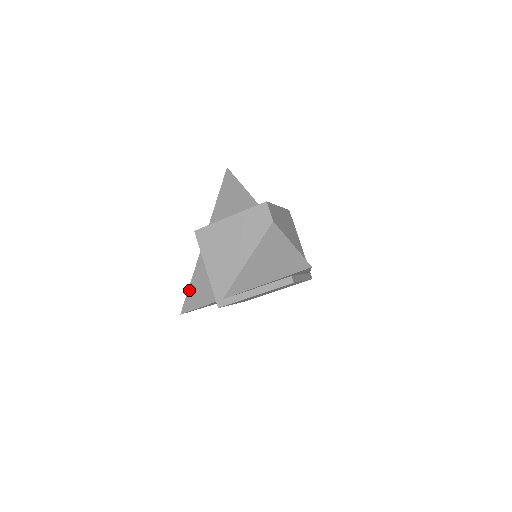
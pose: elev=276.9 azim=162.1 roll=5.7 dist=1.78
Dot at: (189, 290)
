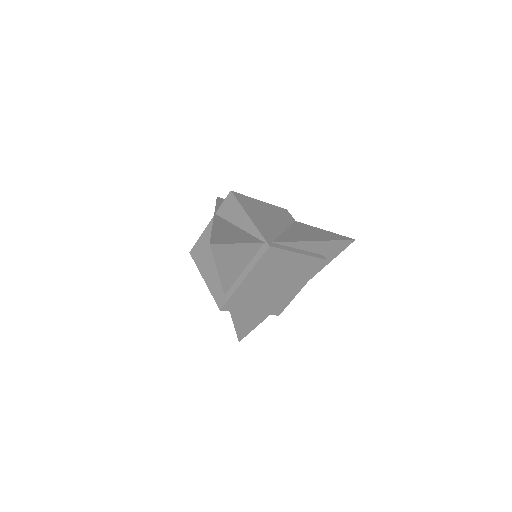
Dot at: (214, 233)
